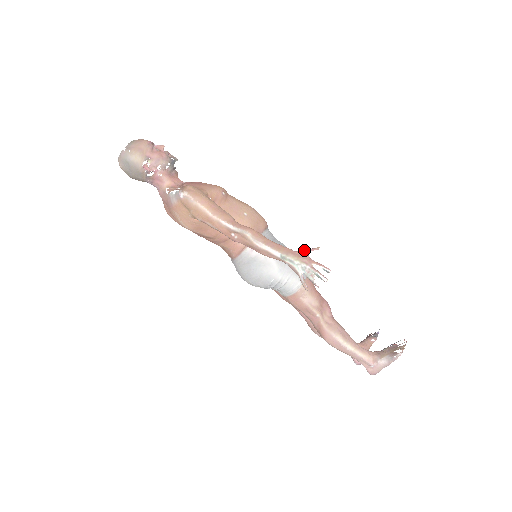
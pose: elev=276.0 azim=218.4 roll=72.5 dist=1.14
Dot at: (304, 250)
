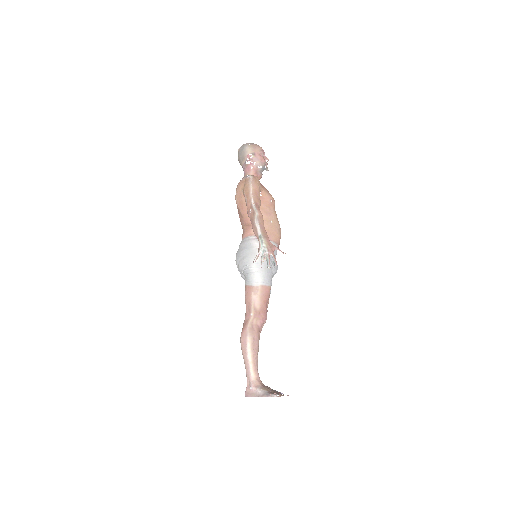
Dot at: (275, 246)
